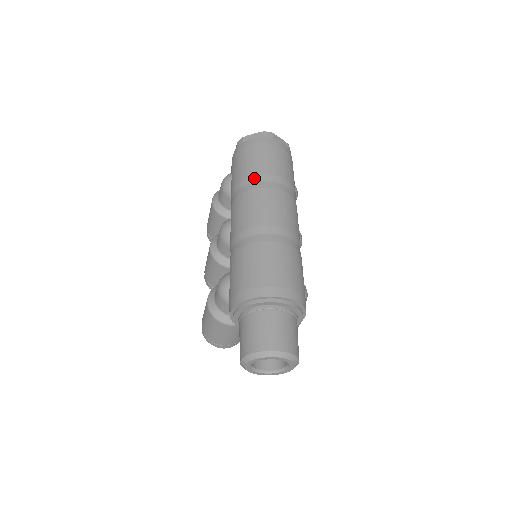
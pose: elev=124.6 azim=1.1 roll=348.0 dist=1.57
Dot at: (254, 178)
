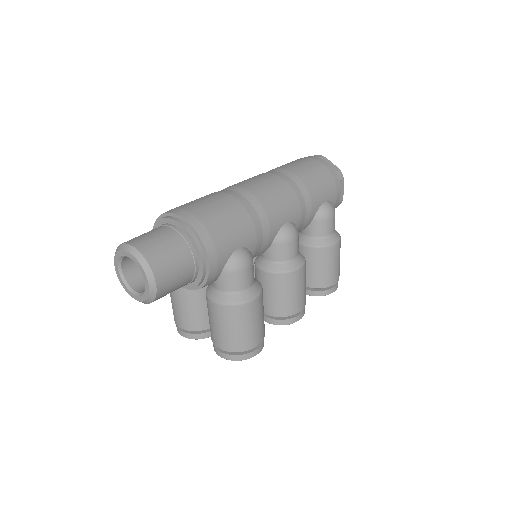
Dot at: occluded
